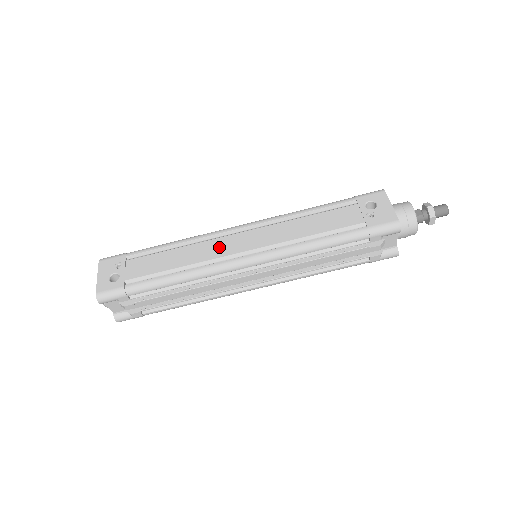
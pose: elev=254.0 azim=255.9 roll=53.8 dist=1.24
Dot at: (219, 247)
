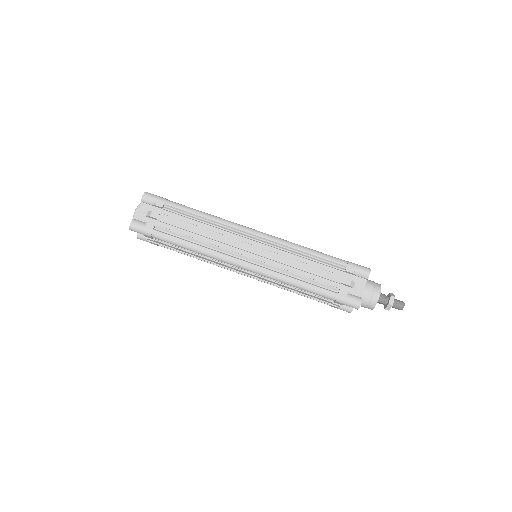
Dot at: occluded
